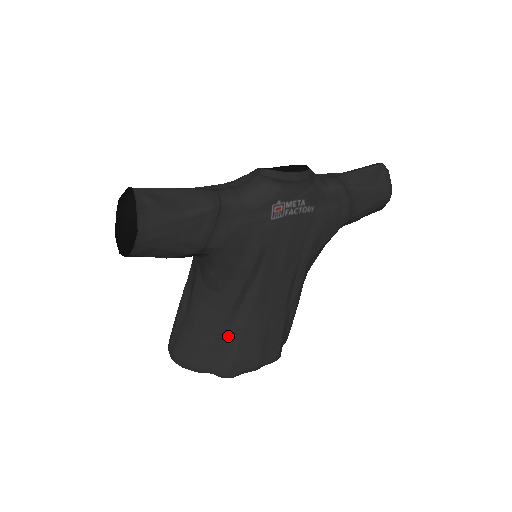
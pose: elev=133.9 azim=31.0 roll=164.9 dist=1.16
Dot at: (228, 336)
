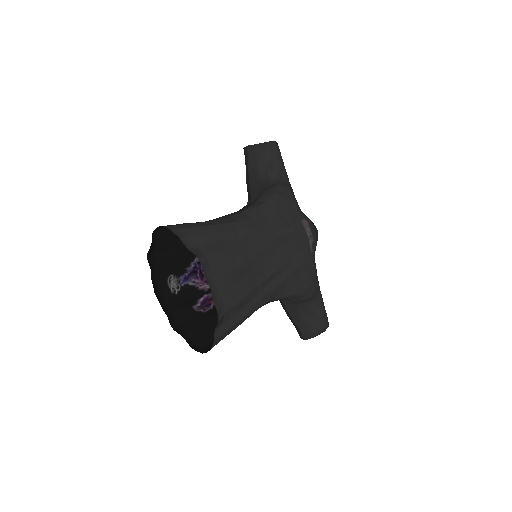
Dot at: (229, 241)
